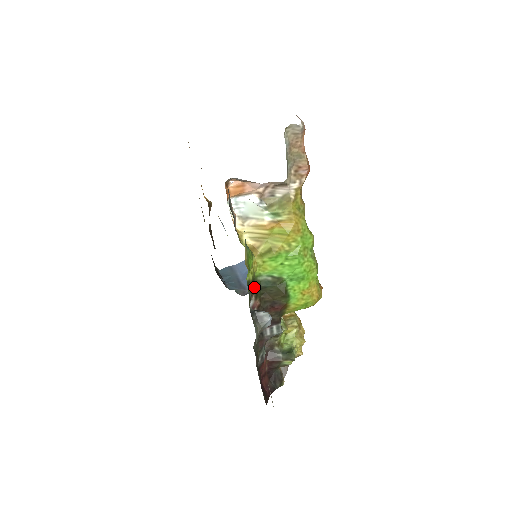
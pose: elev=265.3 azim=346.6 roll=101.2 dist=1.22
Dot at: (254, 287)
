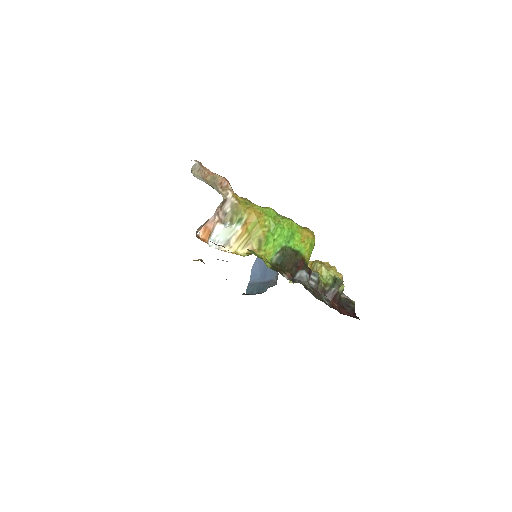
Dot at: (277, 269)
